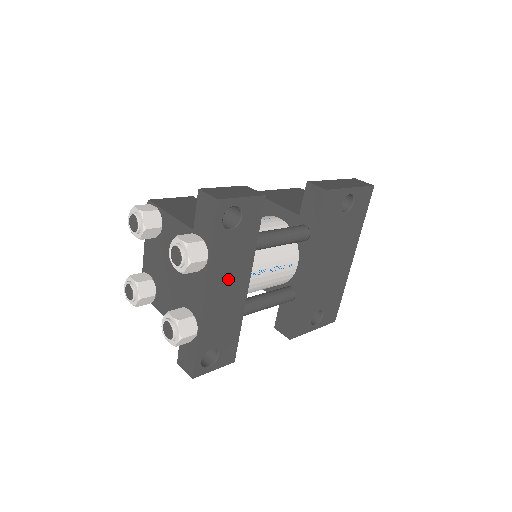
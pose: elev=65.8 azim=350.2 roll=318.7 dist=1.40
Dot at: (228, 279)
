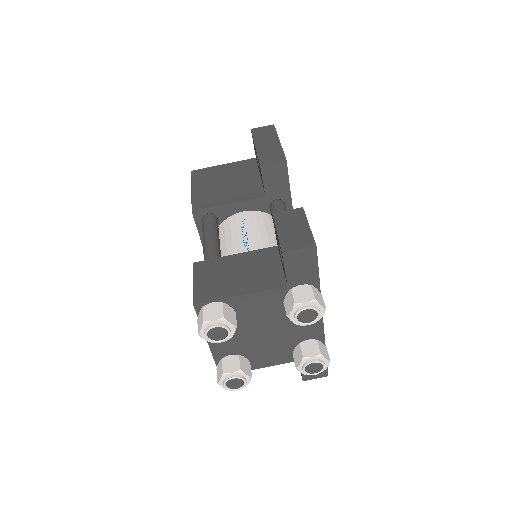
Dot at: occluded
